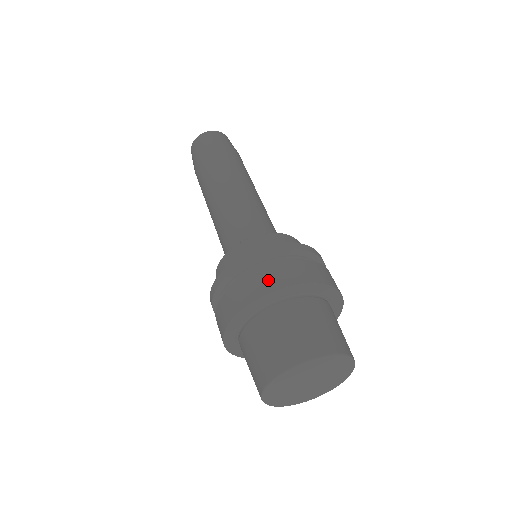
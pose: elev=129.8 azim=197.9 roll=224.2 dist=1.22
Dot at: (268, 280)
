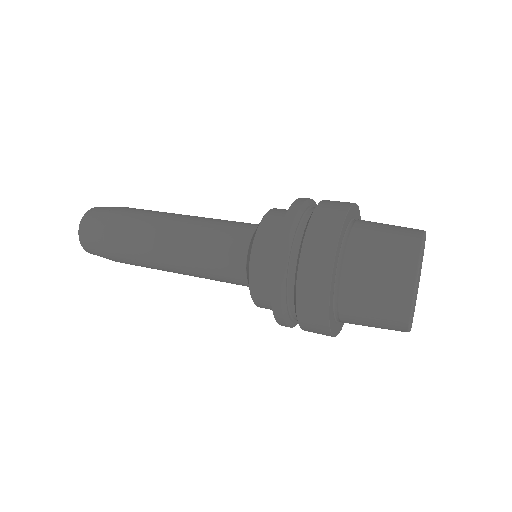
Dot at: occluded
